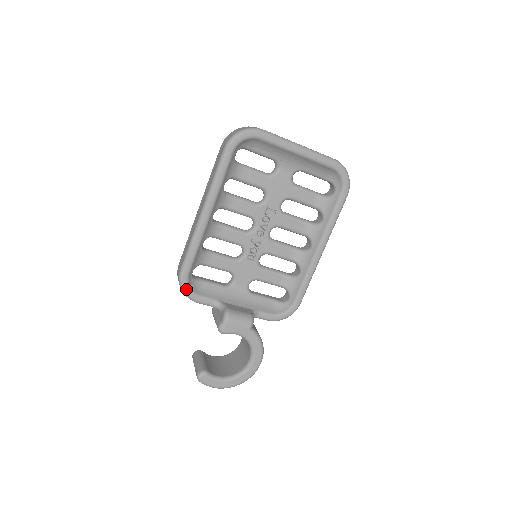
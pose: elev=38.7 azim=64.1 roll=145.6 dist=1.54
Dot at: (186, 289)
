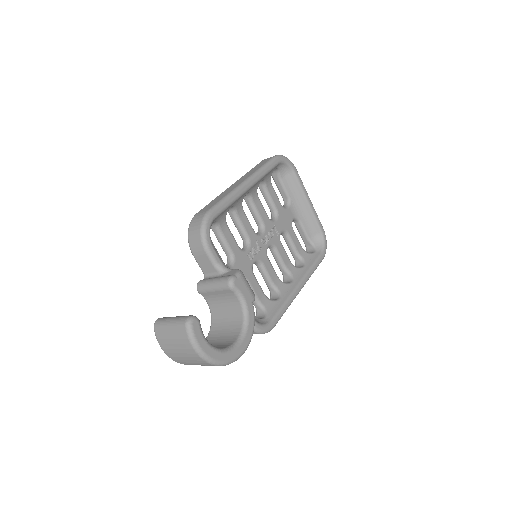
Dot at: (207, 228)
